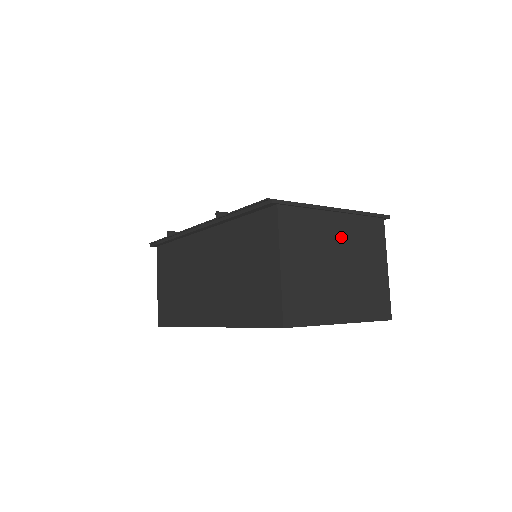
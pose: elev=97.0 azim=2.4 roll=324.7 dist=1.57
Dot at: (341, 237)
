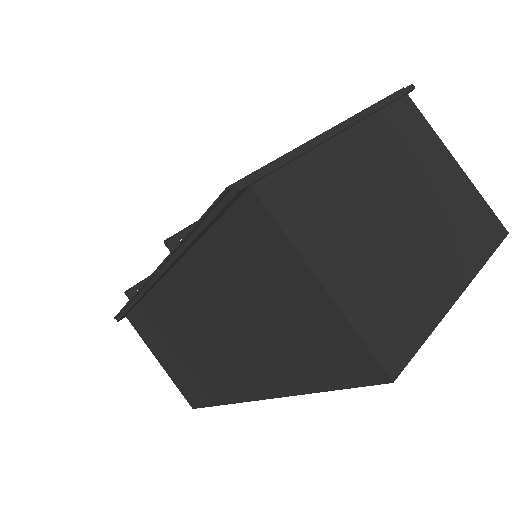
Dot at: (374, 165)
